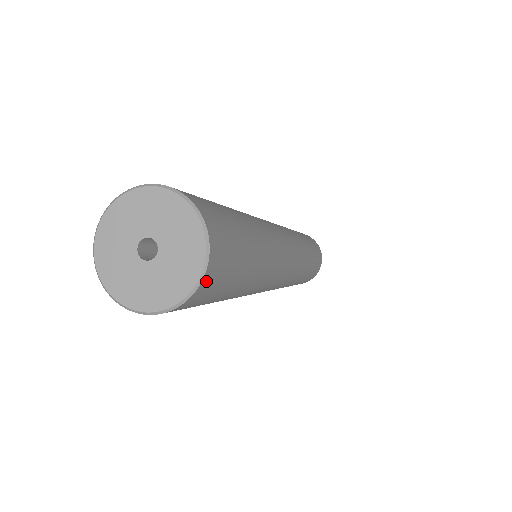
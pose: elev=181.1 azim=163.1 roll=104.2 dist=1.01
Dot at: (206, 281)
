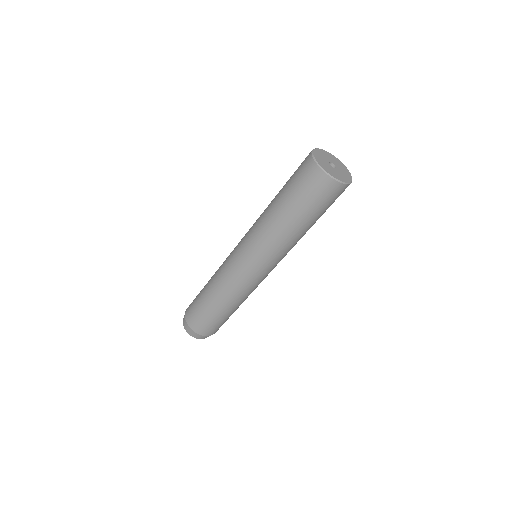
Dot at: occluded
